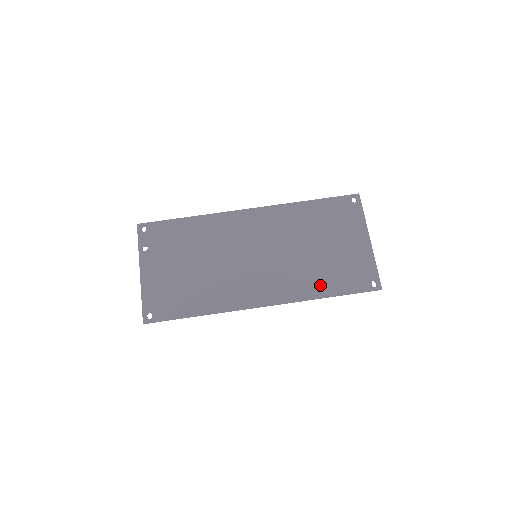
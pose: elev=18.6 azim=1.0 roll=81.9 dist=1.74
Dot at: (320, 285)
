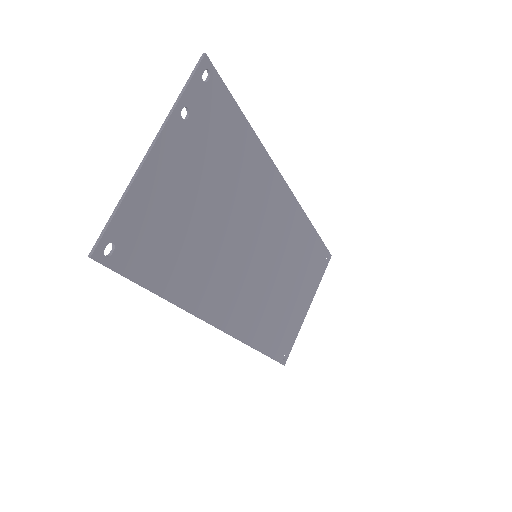
Dot at: (265, 334)
